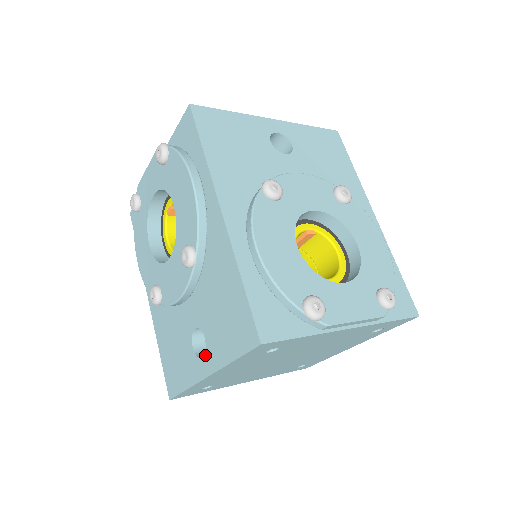
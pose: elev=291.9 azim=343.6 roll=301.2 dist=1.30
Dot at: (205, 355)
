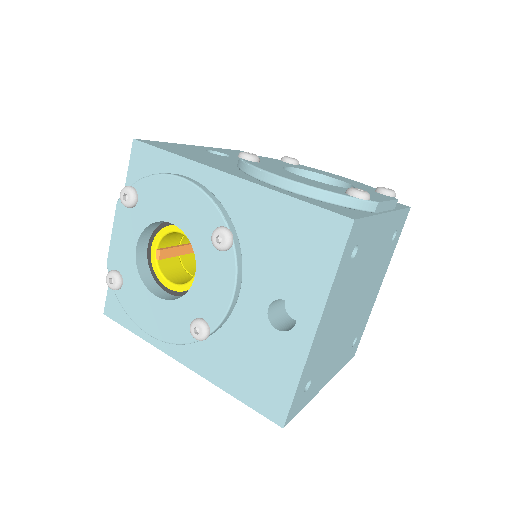
Dot at: (298, 315)
